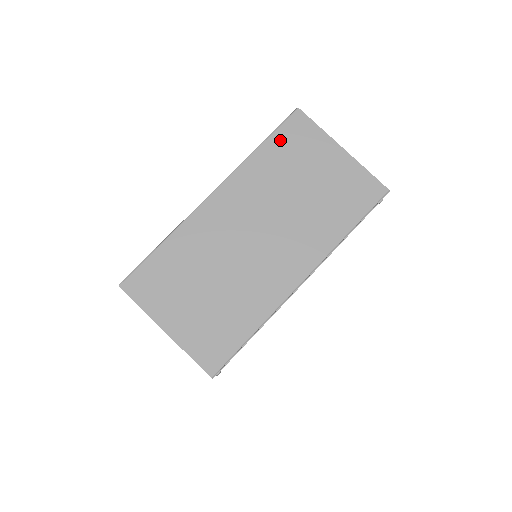
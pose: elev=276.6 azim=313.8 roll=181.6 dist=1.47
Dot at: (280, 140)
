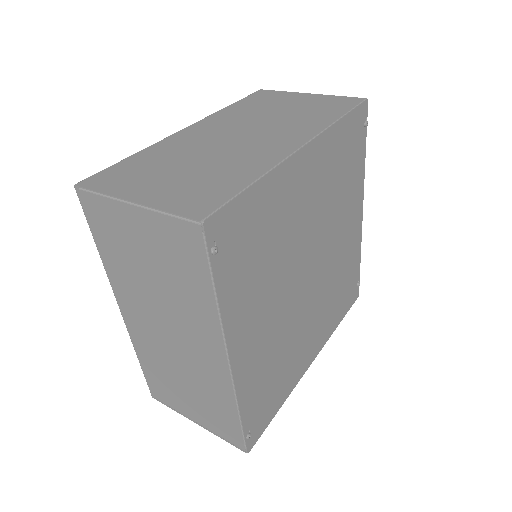
Dot at: (248, 100)
